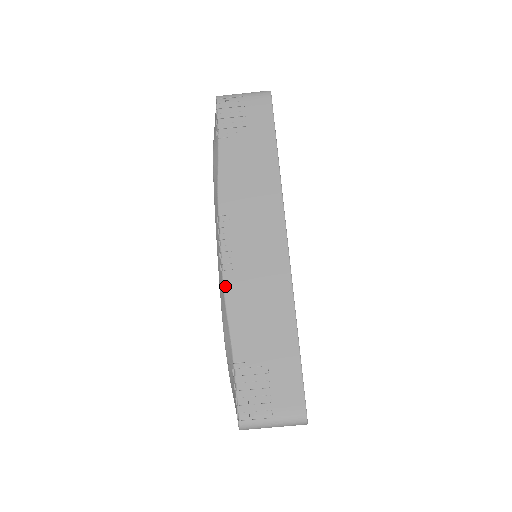
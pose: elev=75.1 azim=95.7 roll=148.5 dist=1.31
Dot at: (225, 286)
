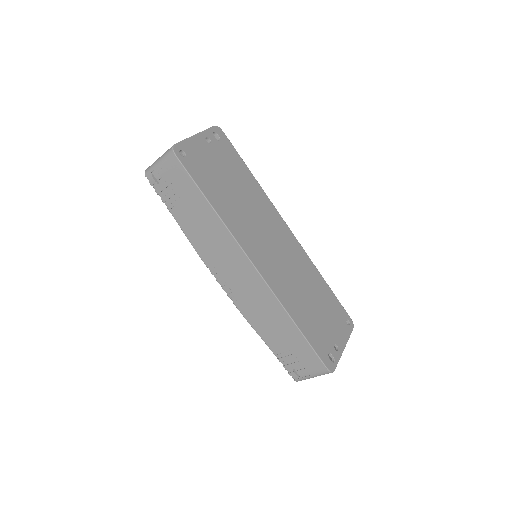
Dot at: (240, 311)
